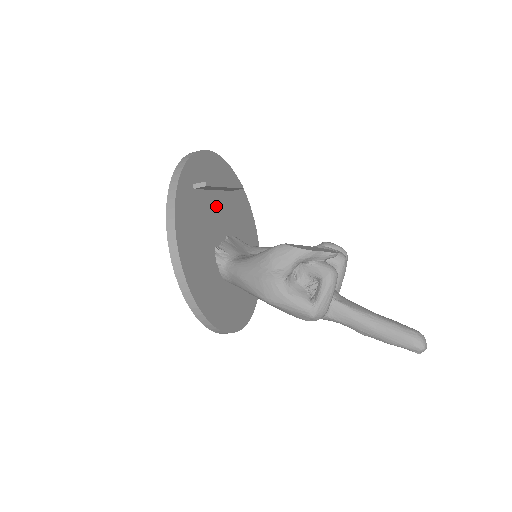
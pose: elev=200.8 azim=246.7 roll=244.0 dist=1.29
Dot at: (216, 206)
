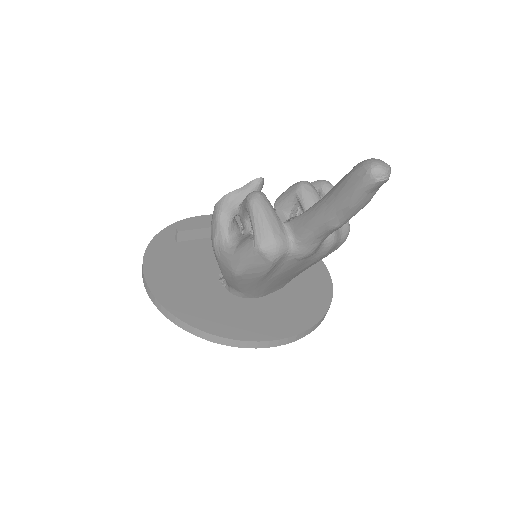
Dot at: occluded
